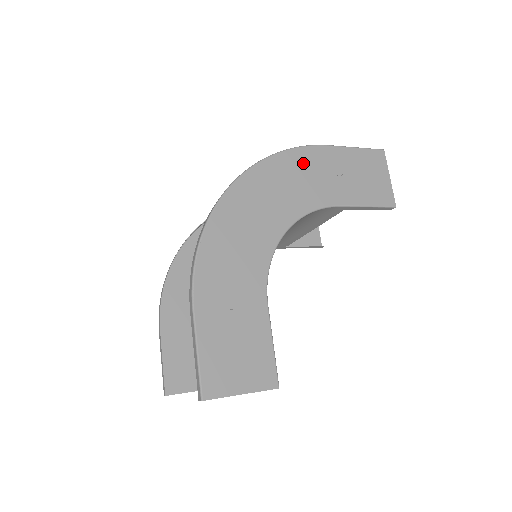
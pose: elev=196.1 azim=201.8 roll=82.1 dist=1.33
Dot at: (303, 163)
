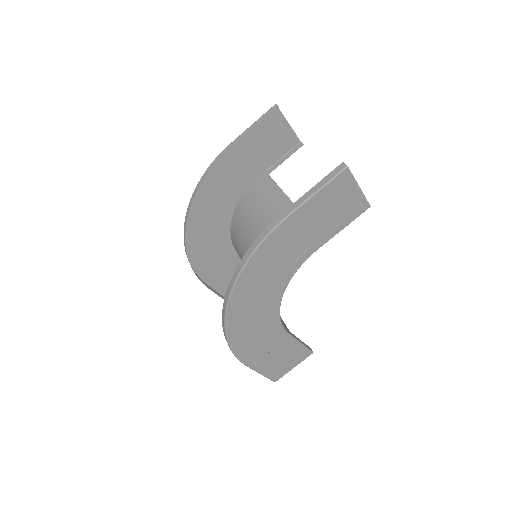
Dot at: (272, 250)
